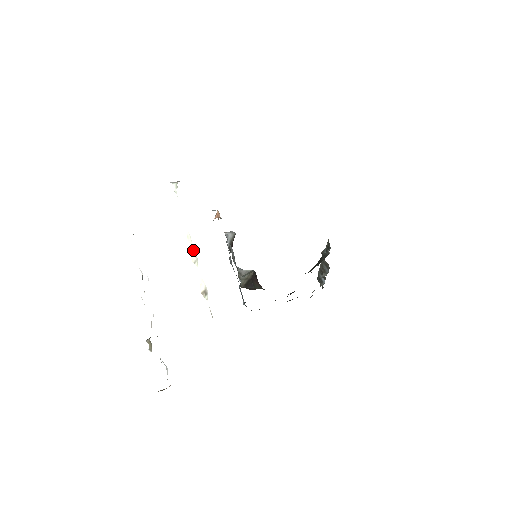
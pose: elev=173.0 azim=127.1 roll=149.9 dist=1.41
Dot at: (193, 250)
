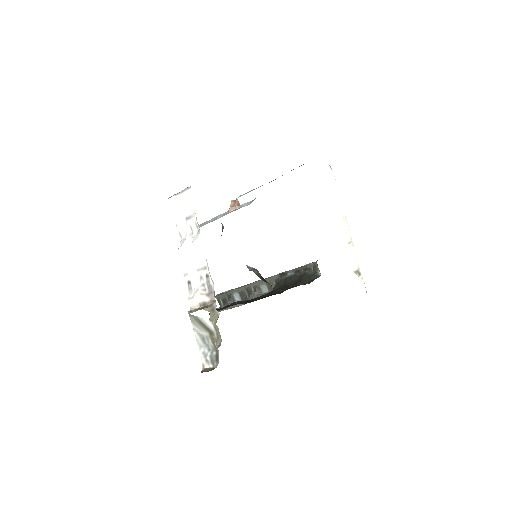
Dot at: occluded
